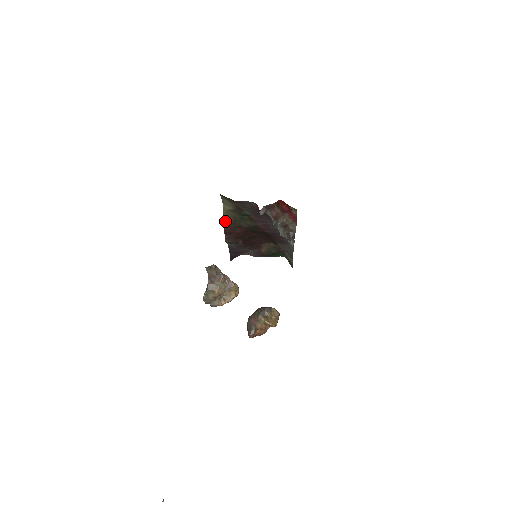
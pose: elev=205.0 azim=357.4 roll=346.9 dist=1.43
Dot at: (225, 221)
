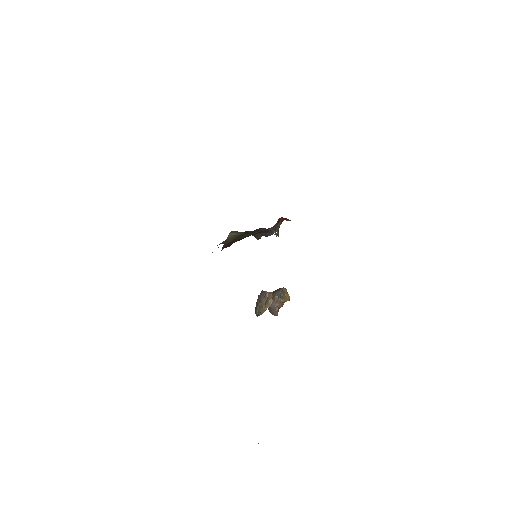
Dot at: (226, 241)
